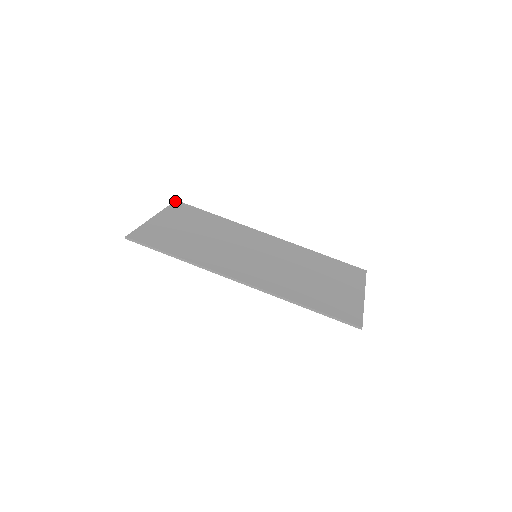
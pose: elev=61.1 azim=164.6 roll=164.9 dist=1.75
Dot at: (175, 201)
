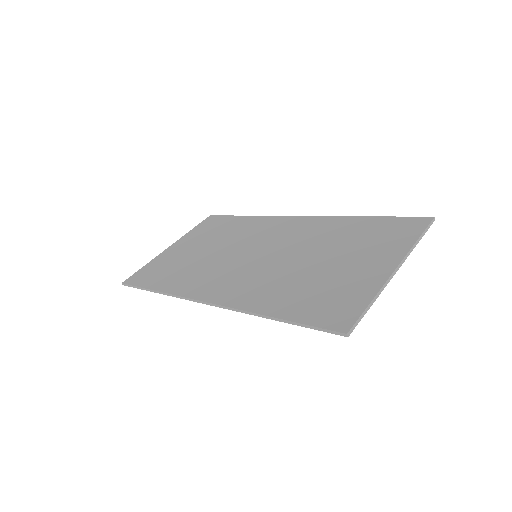
Dot at: (207, 217)
